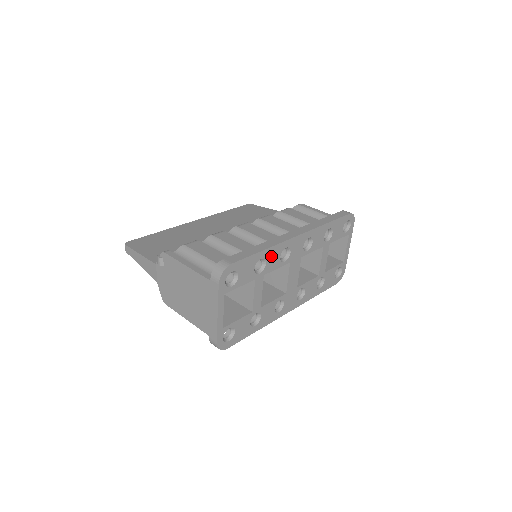
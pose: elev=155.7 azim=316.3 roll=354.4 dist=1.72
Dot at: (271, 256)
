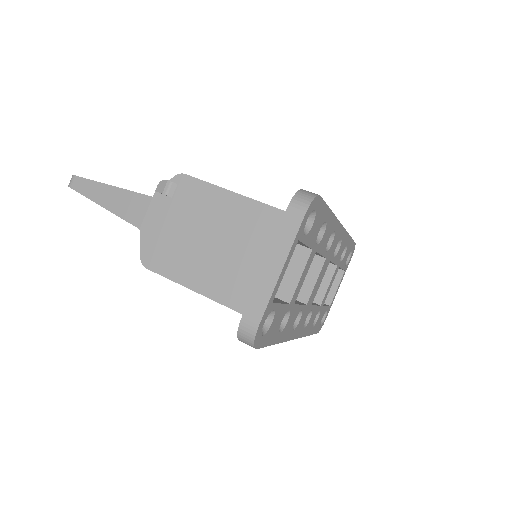
Dot at: (328, 229)
